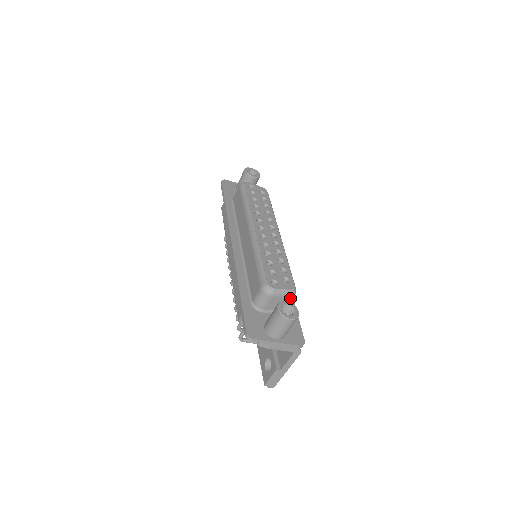
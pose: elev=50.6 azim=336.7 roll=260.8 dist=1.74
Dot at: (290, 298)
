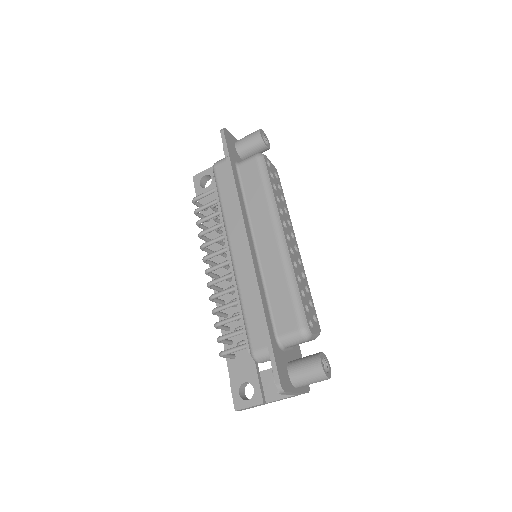
Dot at: occluded
